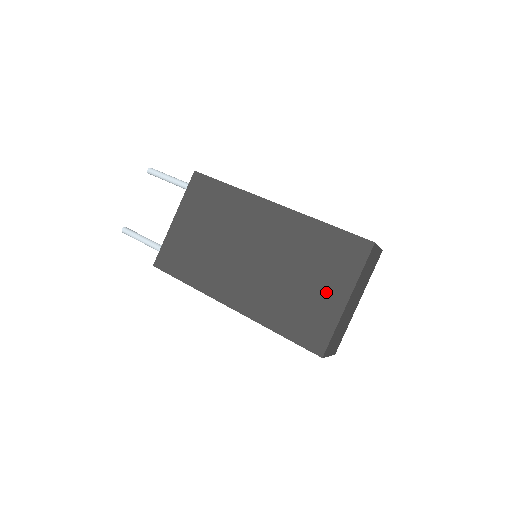
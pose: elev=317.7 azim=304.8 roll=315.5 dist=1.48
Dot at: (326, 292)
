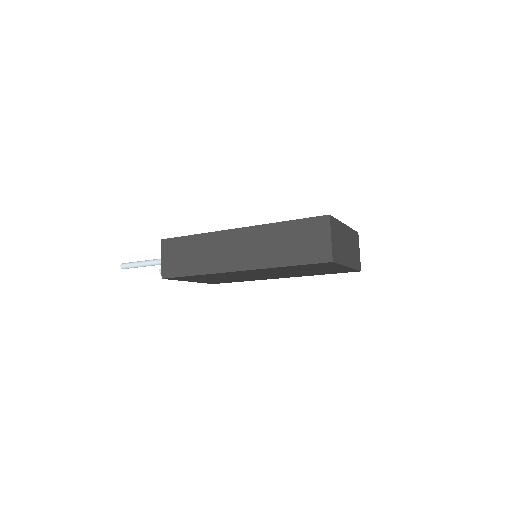
Dot at: occluded
